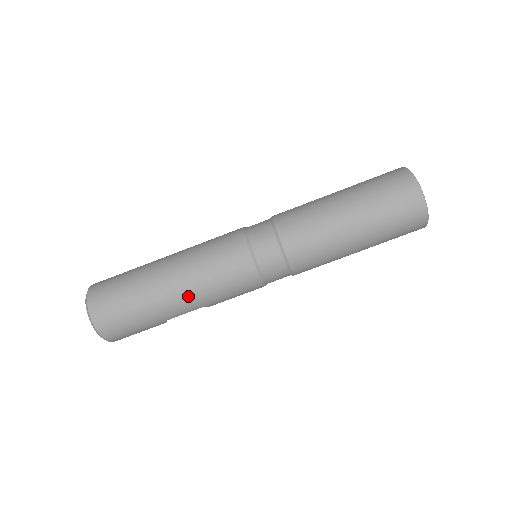
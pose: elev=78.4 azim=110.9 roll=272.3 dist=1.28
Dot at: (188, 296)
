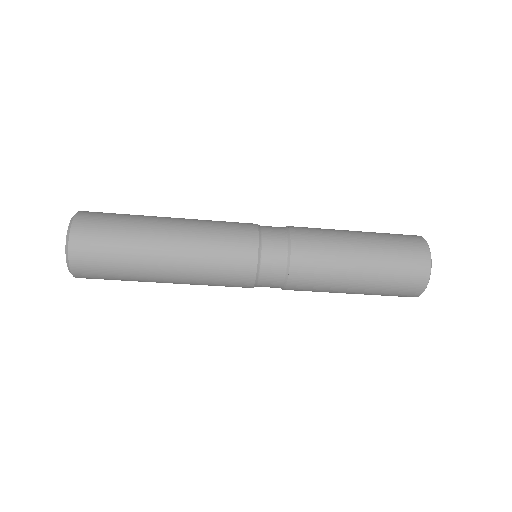
Dot at: occluded
